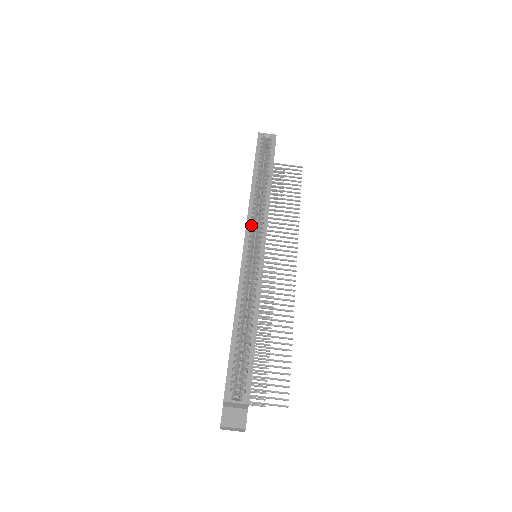
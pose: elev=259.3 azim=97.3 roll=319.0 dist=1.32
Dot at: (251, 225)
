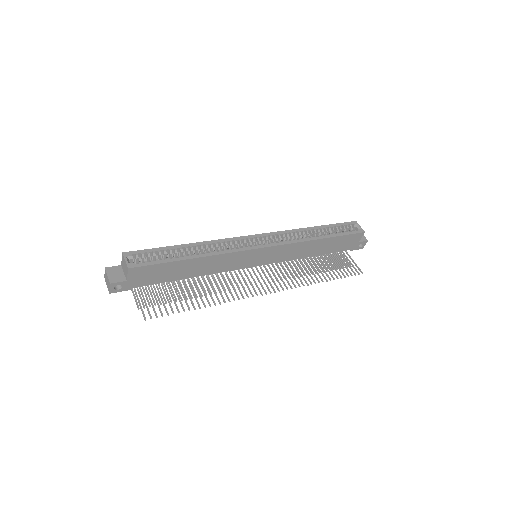
Dot at: (274, 235)
